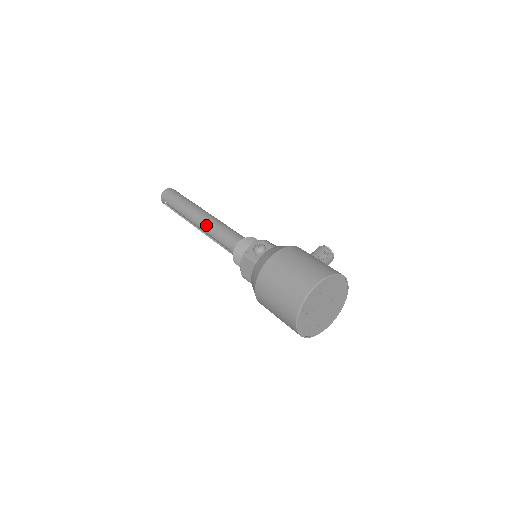
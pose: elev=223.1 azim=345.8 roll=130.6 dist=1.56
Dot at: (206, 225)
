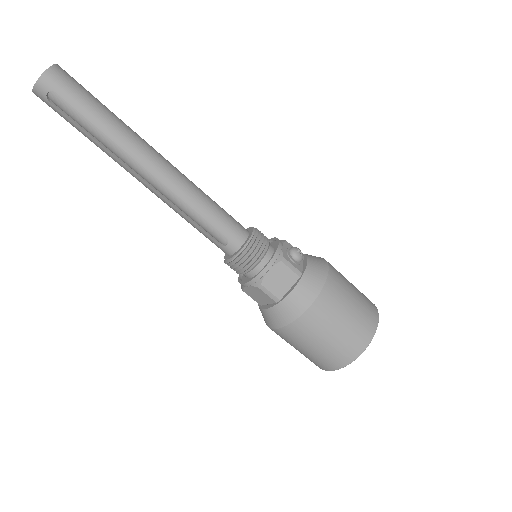
Dot at: (181, 184)
